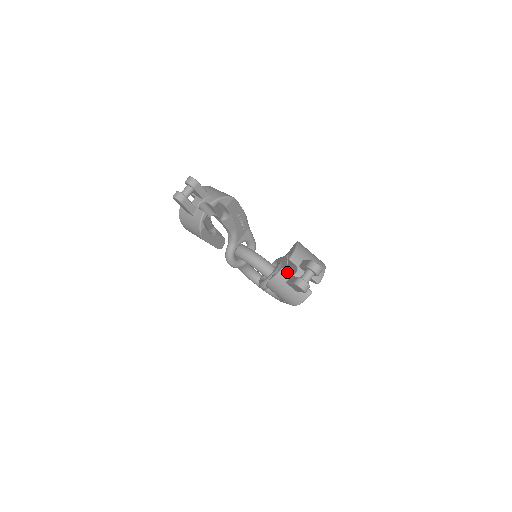
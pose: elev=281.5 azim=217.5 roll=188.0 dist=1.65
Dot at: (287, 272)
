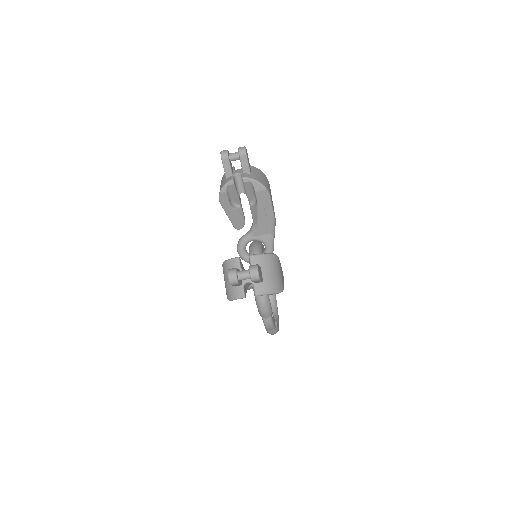
Dot at: (239, 263)
